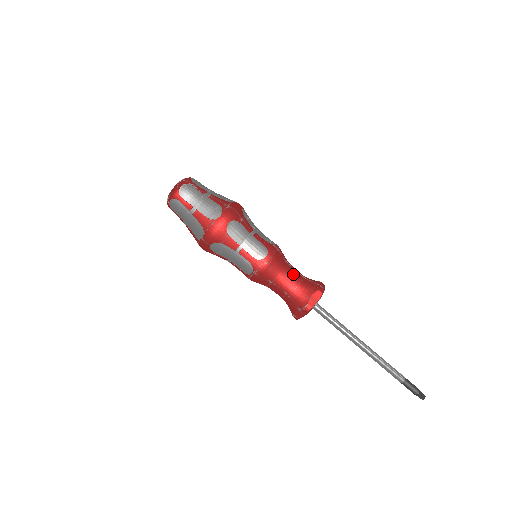
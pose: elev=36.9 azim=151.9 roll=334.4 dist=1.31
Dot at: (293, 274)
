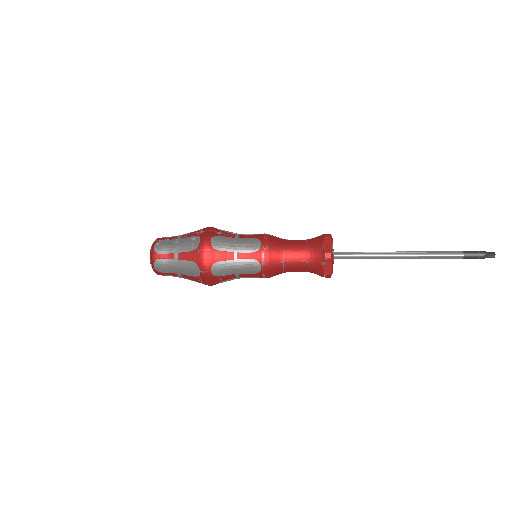
Dot at: (295, 242)
